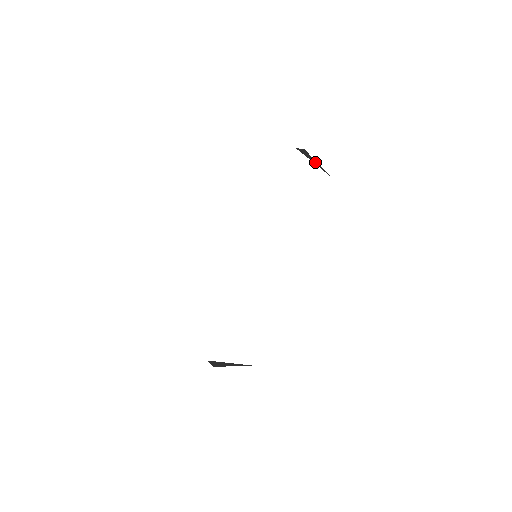
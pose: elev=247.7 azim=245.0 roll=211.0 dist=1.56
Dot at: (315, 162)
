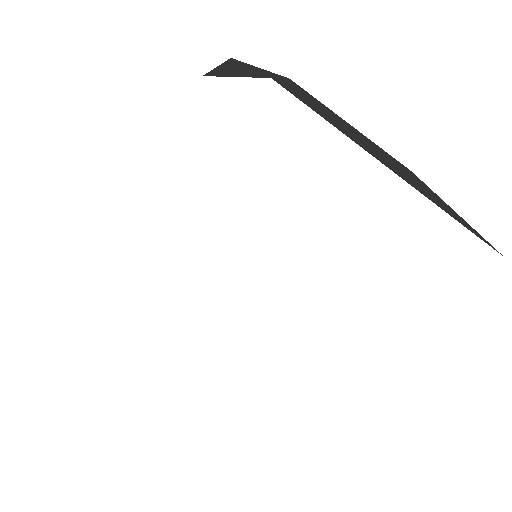
Dot at: (249, 71)
